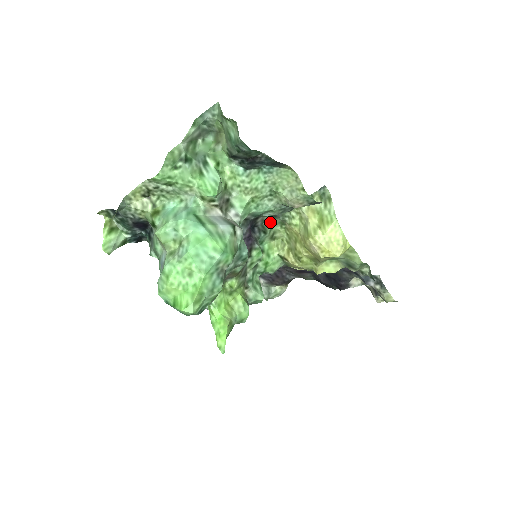
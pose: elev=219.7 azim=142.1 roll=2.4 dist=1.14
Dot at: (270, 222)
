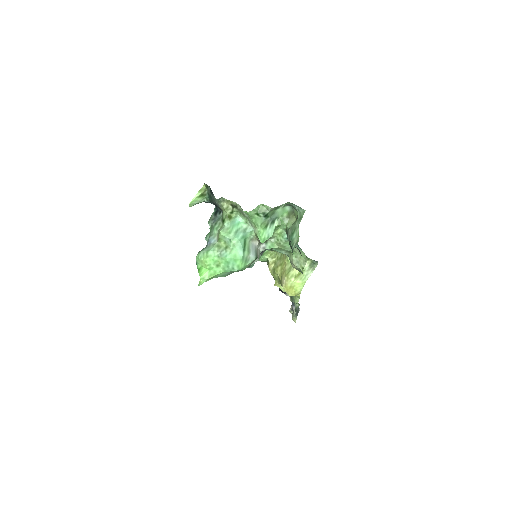
Dot at: occluded
